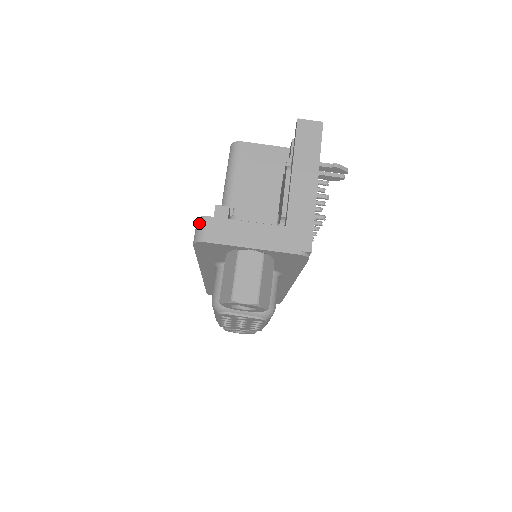
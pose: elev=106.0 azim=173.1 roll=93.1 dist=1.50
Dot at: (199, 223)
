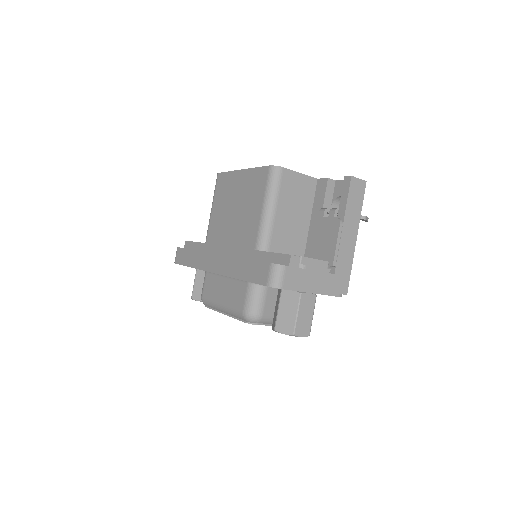
Dot at: (277, 270)
